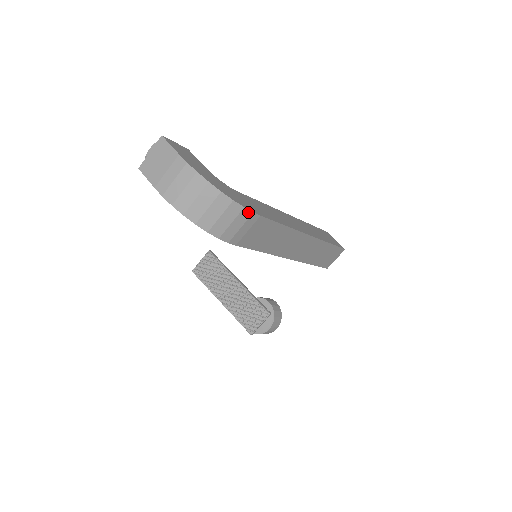
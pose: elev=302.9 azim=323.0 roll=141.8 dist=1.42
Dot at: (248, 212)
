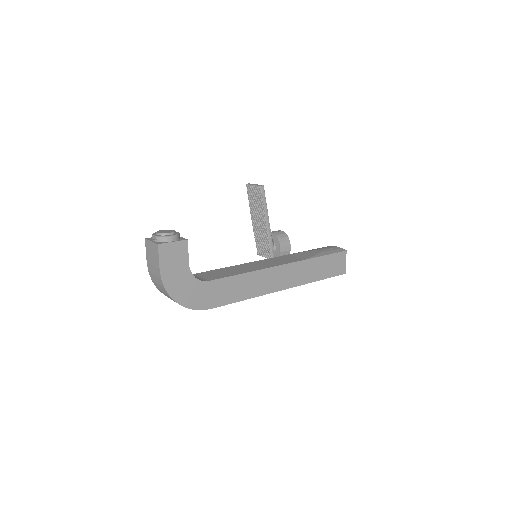
Dot at: (198, 309)
